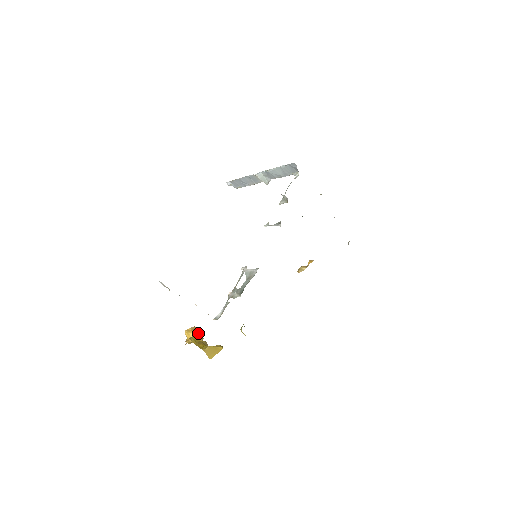
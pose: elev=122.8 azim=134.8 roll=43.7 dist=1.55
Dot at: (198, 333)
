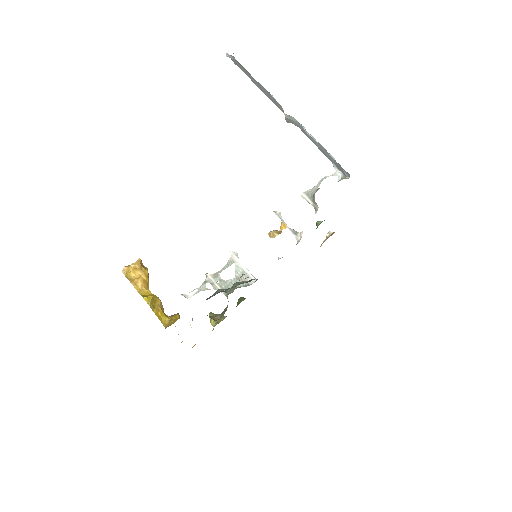
Dot at: (146, 273)
